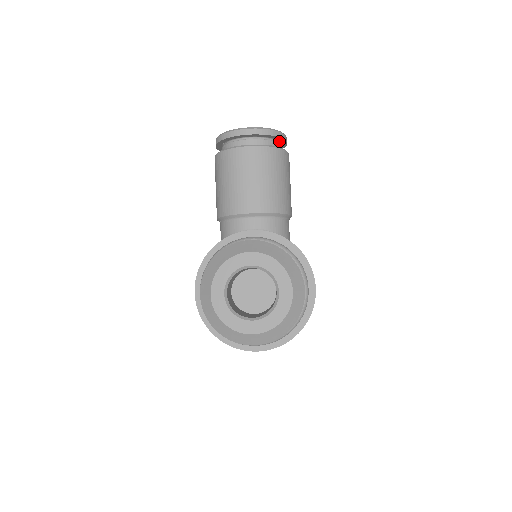
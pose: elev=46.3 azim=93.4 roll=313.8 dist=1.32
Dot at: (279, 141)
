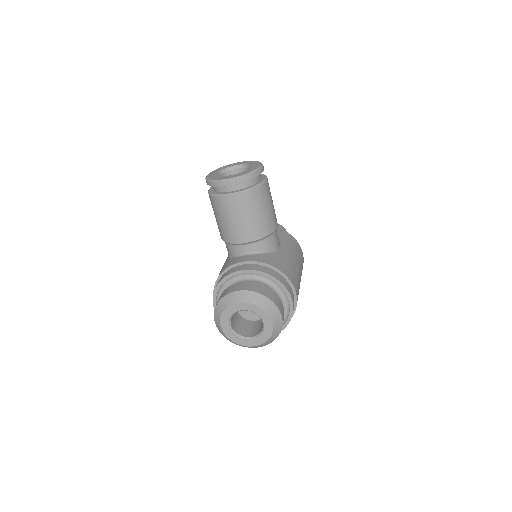
Dot at: occluded
